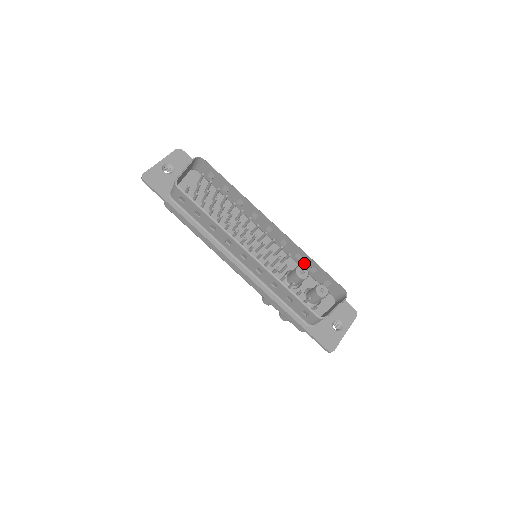
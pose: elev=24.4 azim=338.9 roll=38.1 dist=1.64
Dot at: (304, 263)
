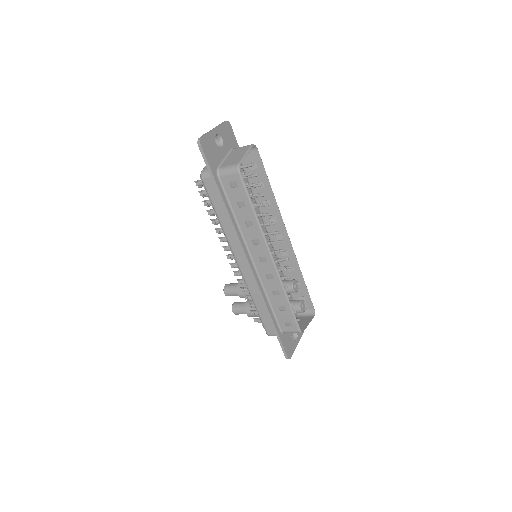
Dot at: (291, 276)
